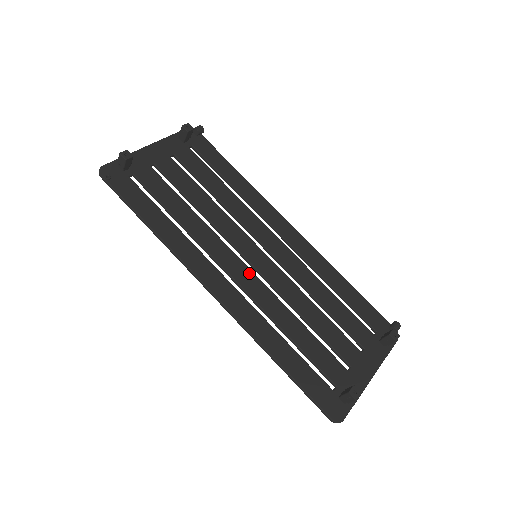
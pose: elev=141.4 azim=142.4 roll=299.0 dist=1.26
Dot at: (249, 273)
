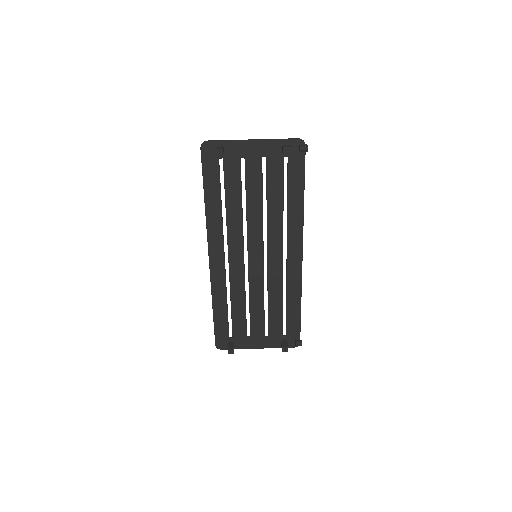
Dot at: (241, 262)
